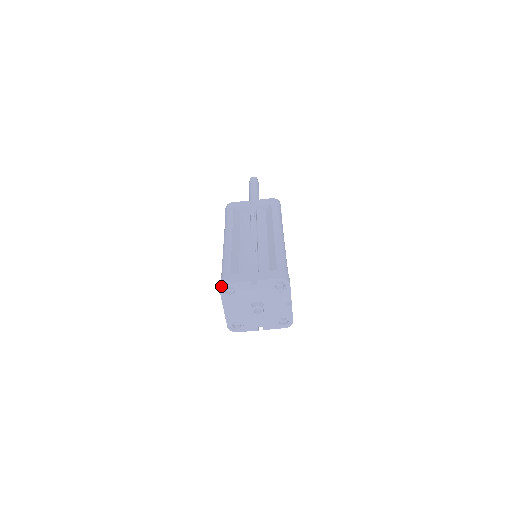
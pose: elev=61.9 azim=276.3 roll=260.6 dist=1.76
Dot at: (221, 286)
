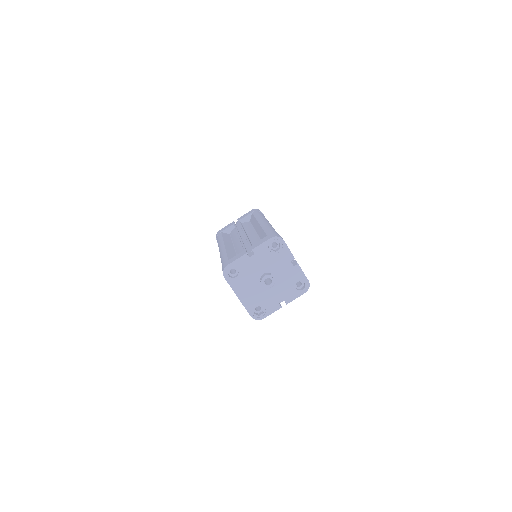
Dot at: (223, 271)
